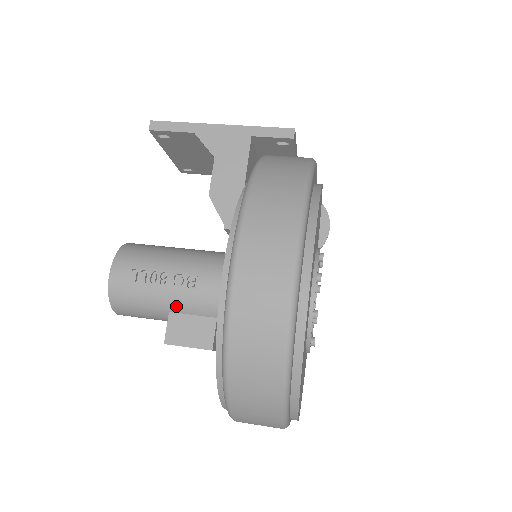
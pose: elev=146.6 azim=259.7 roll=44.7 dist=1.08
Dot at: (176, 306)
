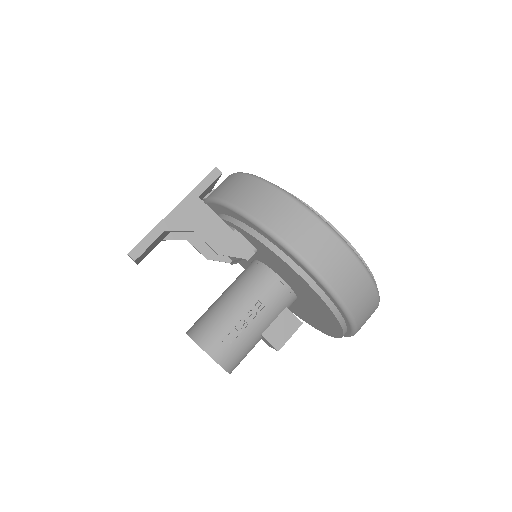
Dot at: (263, 327)
